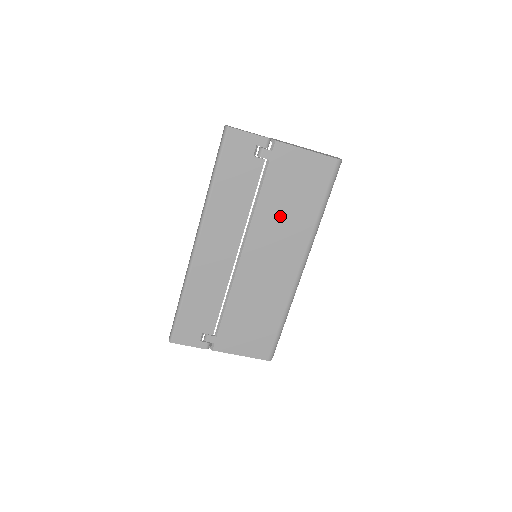
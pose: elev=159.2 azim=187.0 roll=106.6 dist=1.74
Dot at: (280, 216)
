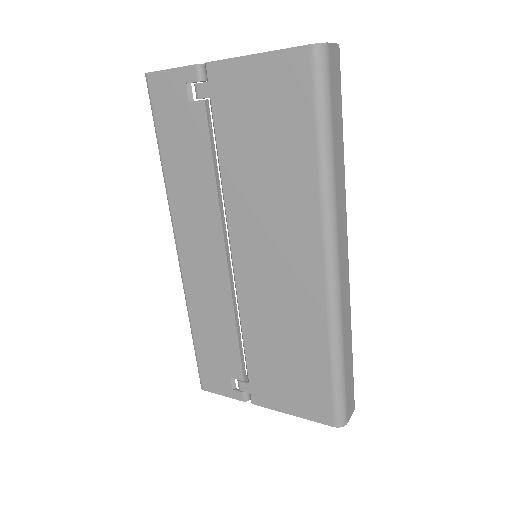
Dot at: (259, 183)
